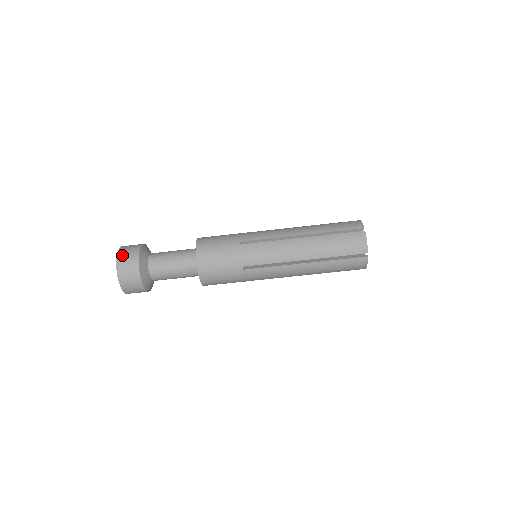
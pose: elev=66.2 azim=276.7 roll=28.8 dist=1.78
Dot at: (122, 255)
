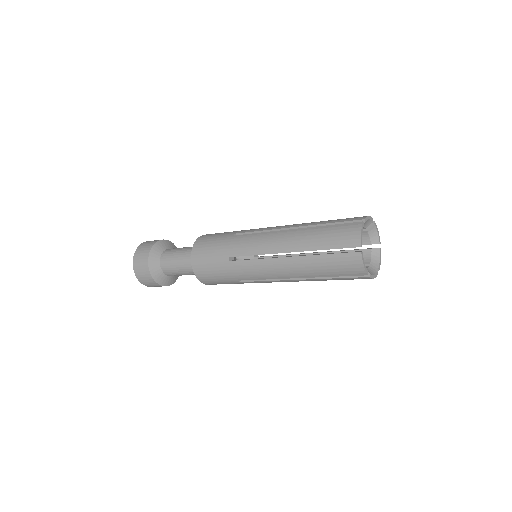
Dot at: (147, 285)
